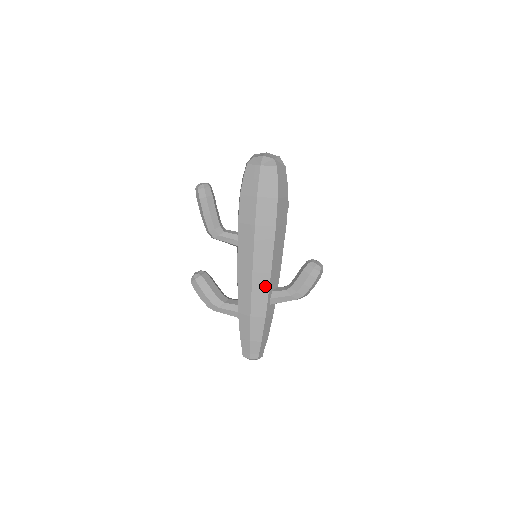
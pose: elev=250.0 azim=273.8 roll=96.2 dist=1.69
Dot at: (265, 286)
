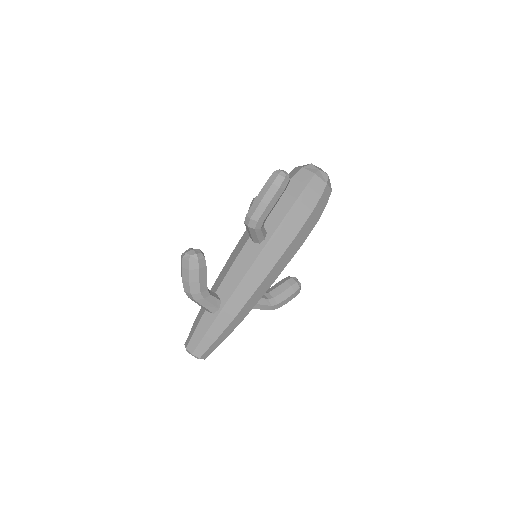
Dot at: (263, 292)
